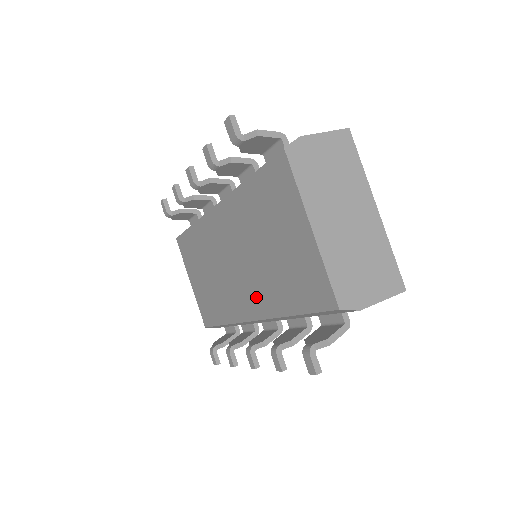
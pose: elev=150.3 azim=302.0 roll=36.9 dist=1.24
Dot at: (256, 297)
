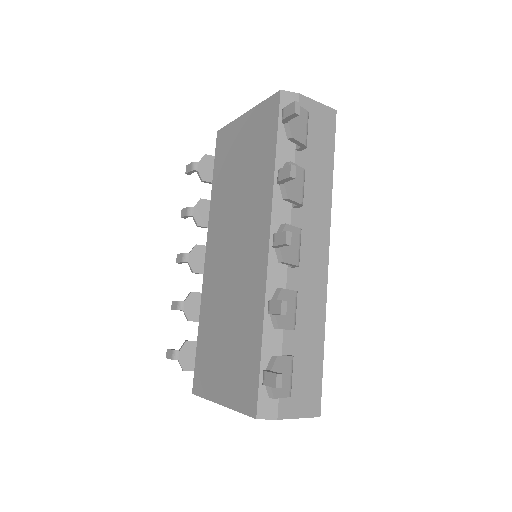
Dot at: (257, 220)
